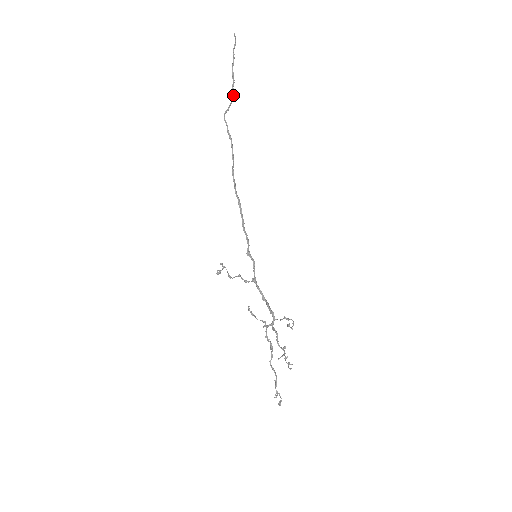
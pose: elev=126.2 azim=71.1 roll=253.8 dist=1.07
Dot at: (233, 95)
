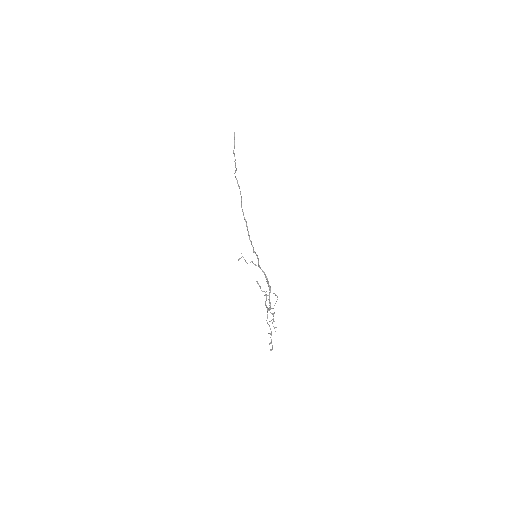
Dot at: occluded
